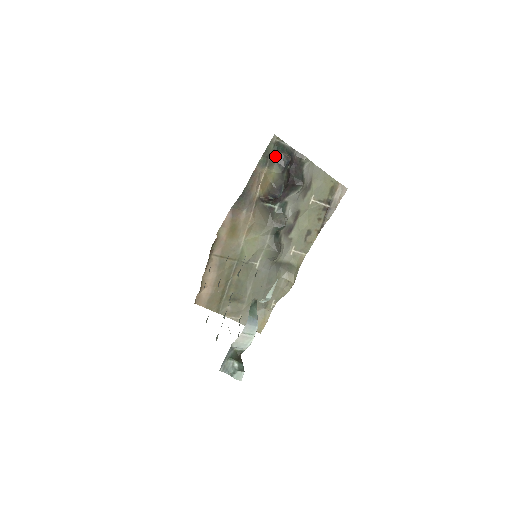
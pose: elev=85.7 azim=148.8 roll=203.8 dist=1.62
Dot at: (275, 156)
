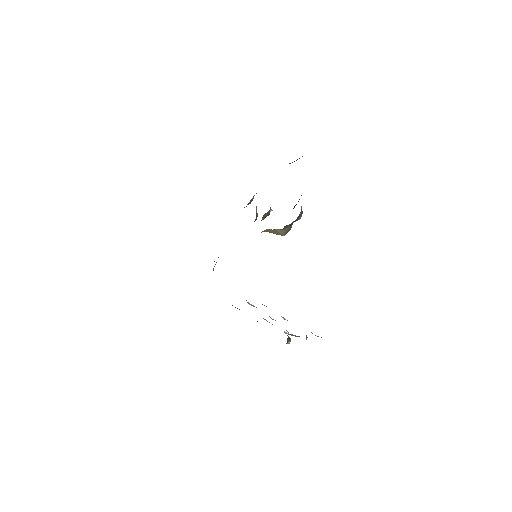
Dot at: occluded
